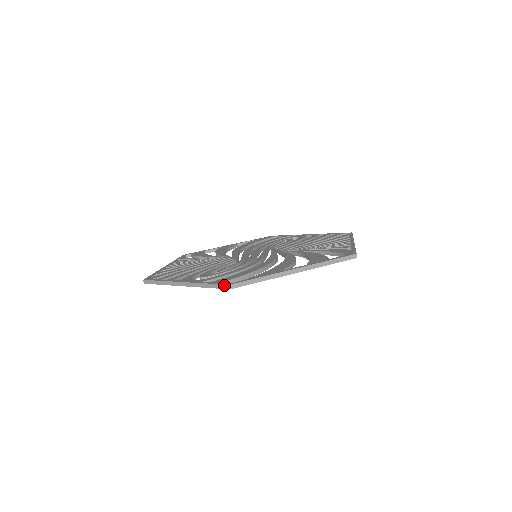
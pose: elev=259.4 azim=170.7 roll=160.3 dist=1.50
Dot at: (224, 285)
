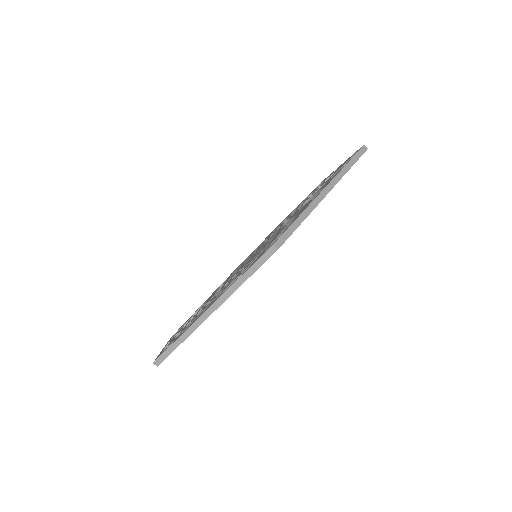
Dot at: (266, 252)
